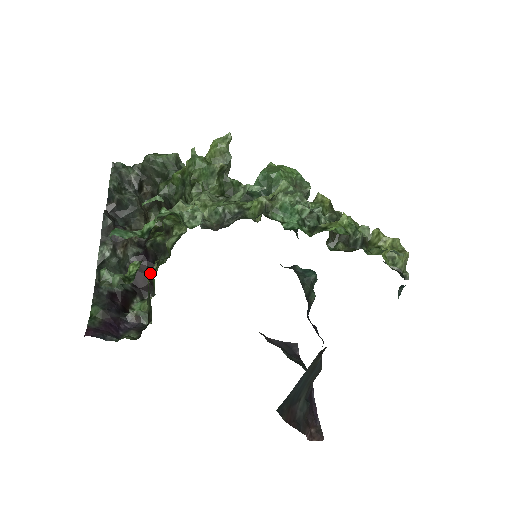
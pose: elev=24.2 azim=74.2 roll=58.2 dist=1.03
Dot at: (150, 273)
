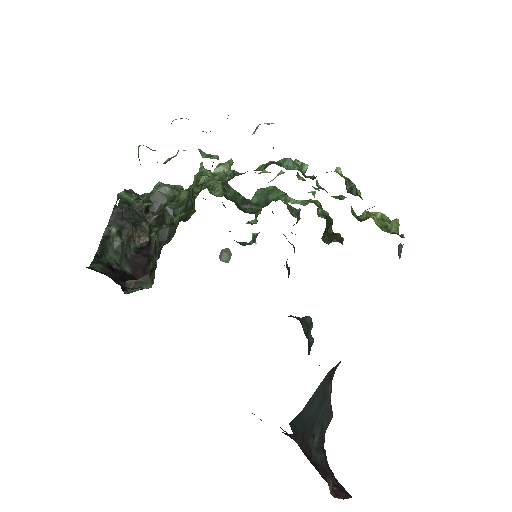
Dot at: occluded
